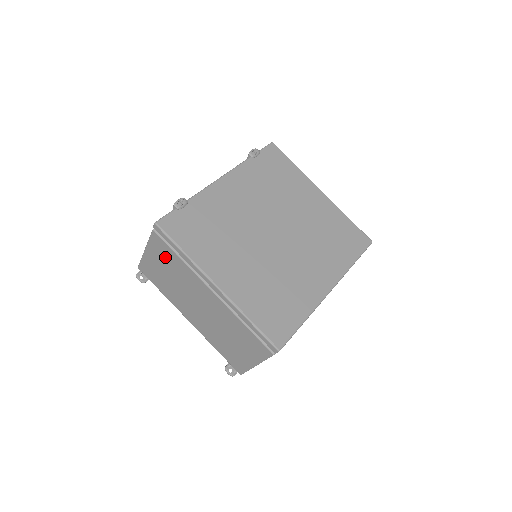
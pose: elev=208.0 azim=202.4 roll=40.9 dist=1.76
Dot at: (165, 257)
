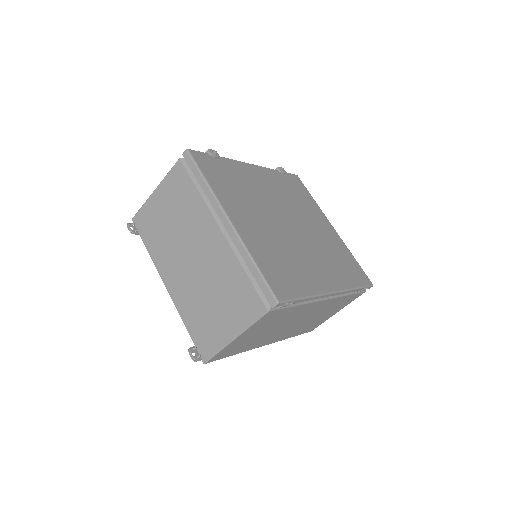
Dot at: (178, 193)
